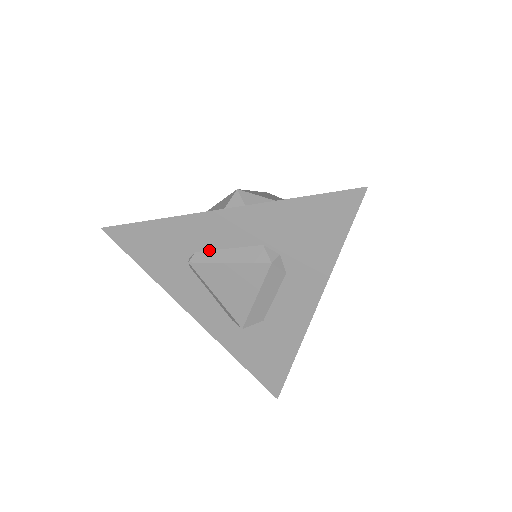
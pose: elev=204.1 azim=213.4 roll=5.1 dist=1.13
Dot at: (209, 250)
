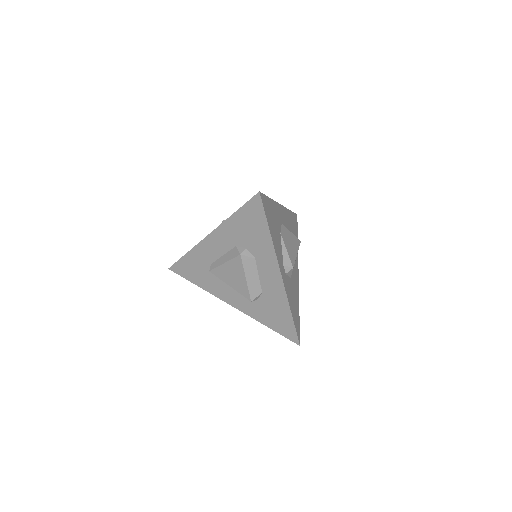
Dot at: (216, 260)
